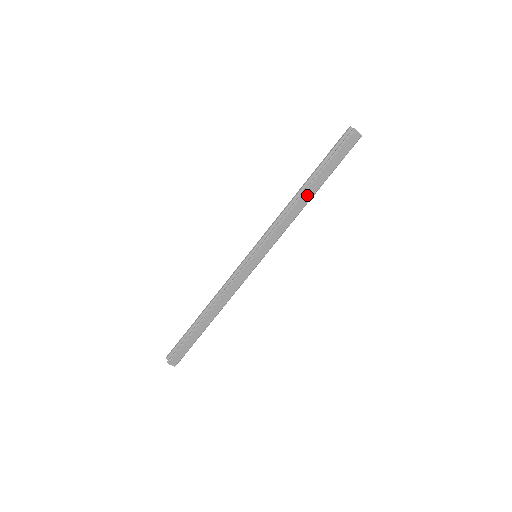
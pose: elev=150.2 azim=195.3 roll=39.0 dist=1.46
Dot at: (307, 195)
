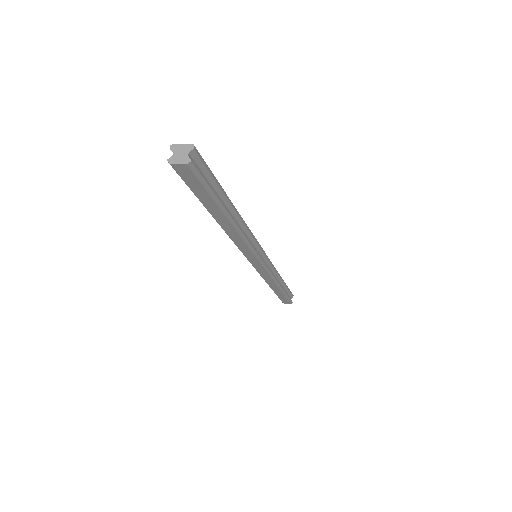
Dot at: (223, 224)
